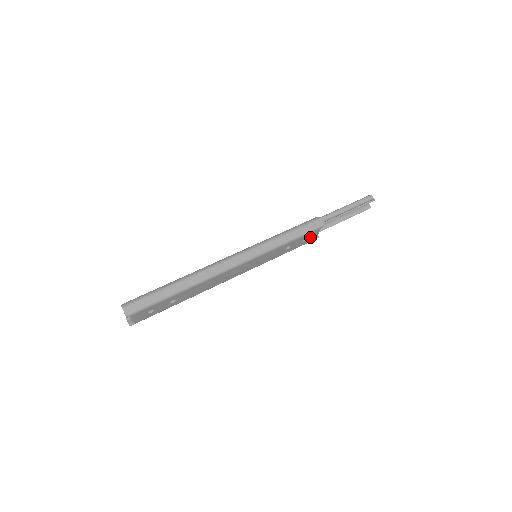
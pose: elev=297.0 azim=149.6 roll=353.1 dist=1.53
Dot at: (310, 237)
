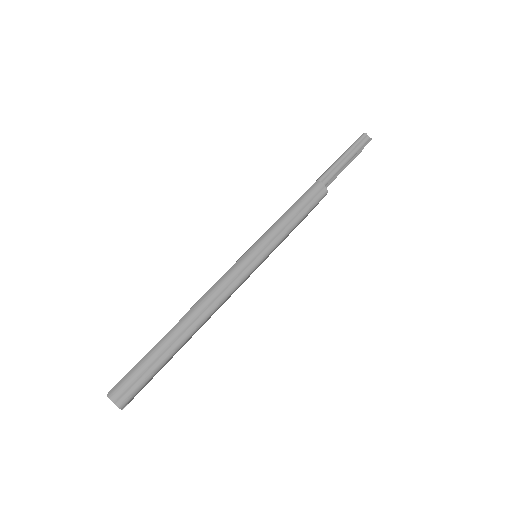
Dot at: occluded
